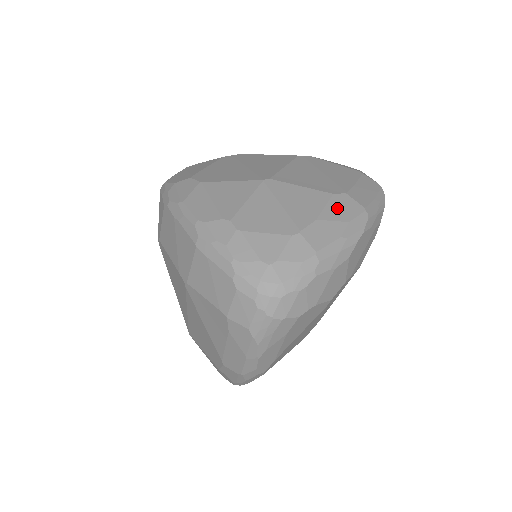
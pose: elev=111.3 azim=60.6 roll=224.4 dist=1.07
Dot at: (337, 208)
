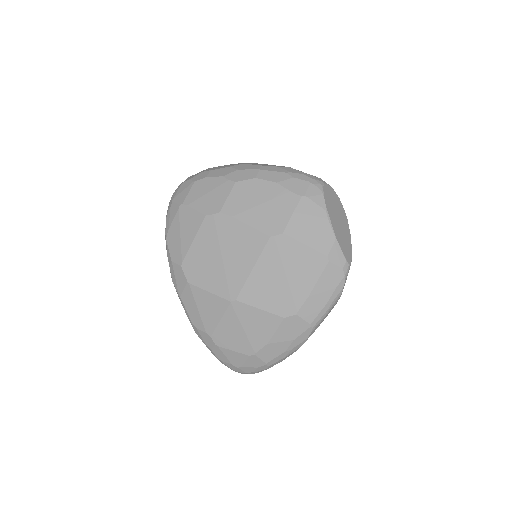
Dot at: (286, 330)
